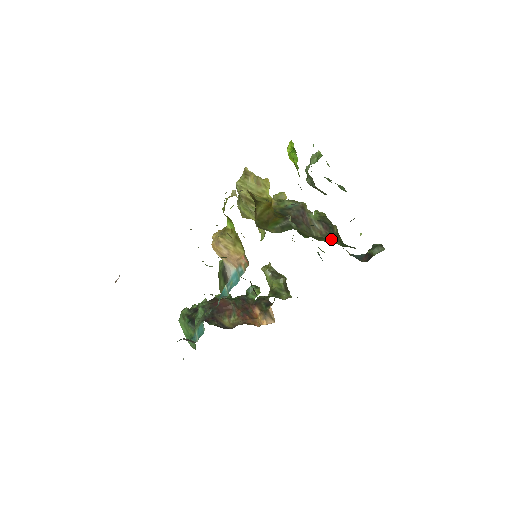
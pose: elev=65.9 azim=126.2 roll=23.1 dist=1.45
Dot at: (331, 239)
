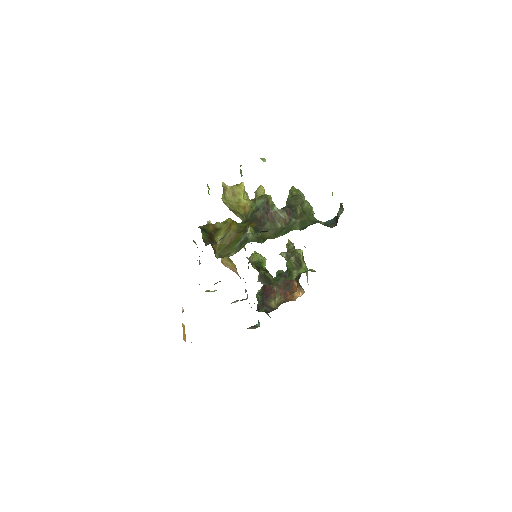
Dot at: (290, 227)
